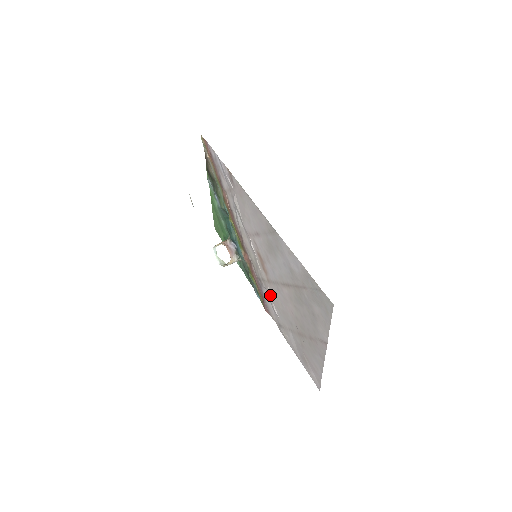
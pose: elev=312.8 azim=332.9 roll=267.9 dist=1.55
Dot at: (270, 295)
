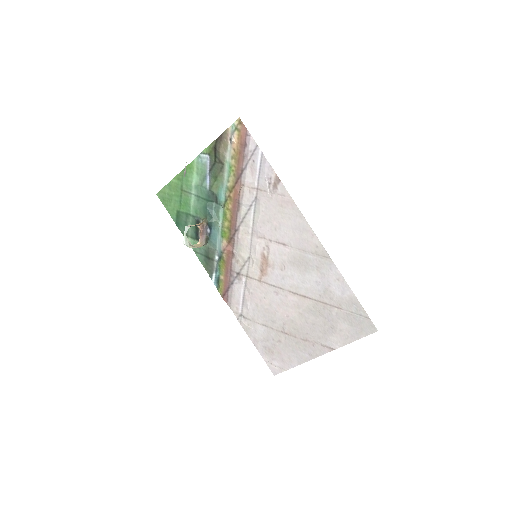
Dot at: (251, 291)
